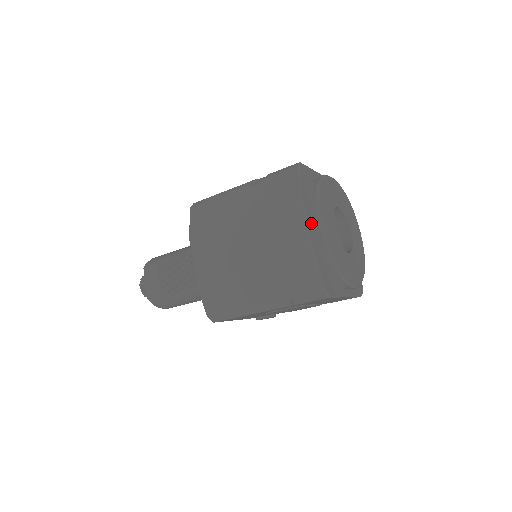
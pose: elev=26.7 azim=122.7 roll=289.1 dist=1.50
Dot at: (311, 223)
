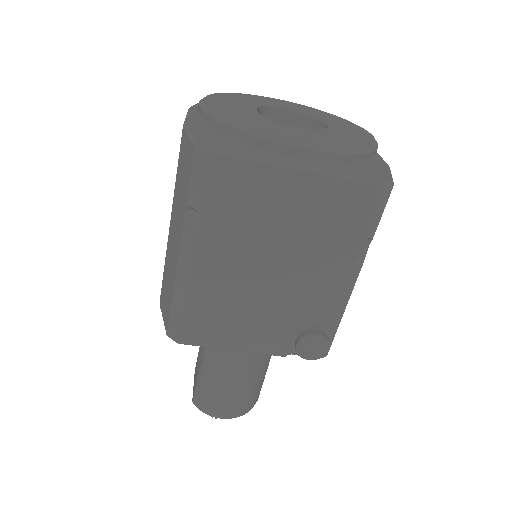
Dot at: occluded
